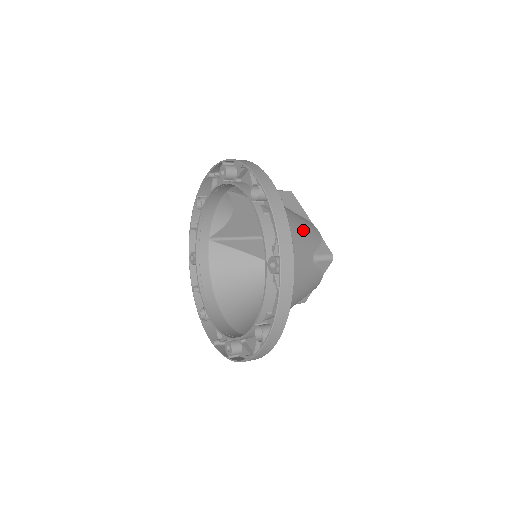
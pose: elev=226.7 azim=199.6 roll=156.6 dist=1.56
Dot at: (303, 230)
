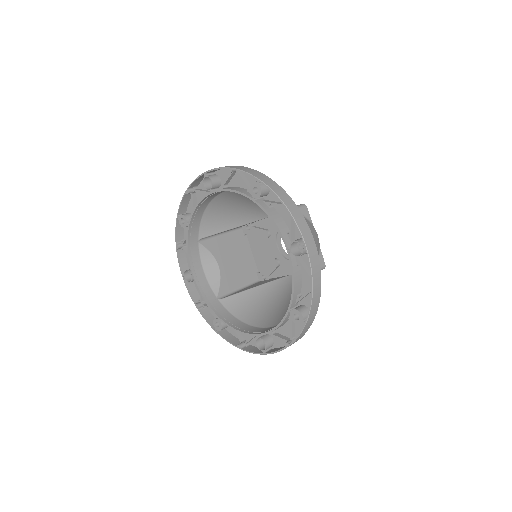
Dot at: occluded
